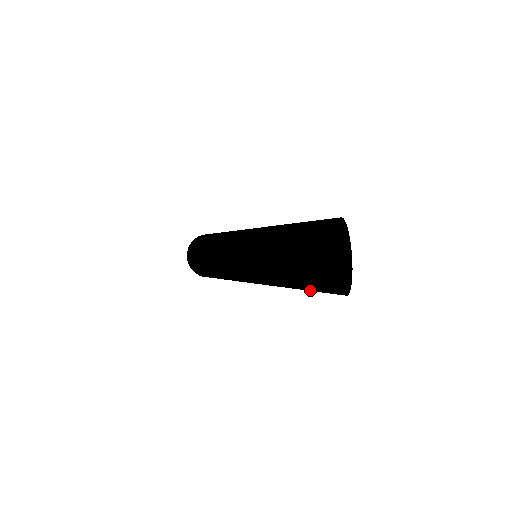
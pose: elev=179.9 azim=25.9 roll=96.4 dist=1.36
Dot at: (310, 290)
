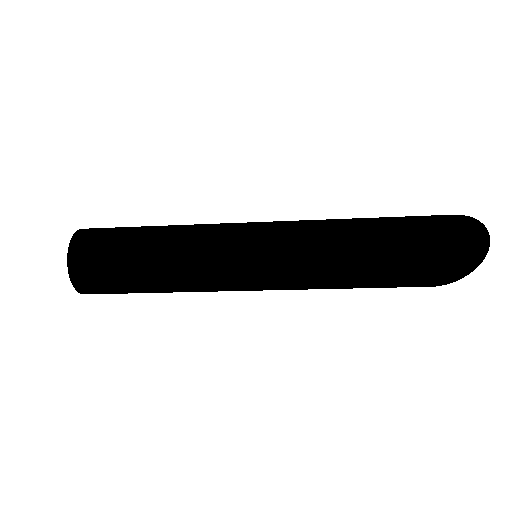
Dot at: (402, 279)
